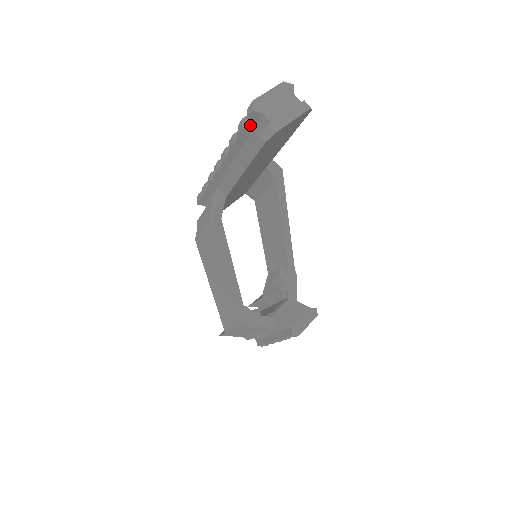
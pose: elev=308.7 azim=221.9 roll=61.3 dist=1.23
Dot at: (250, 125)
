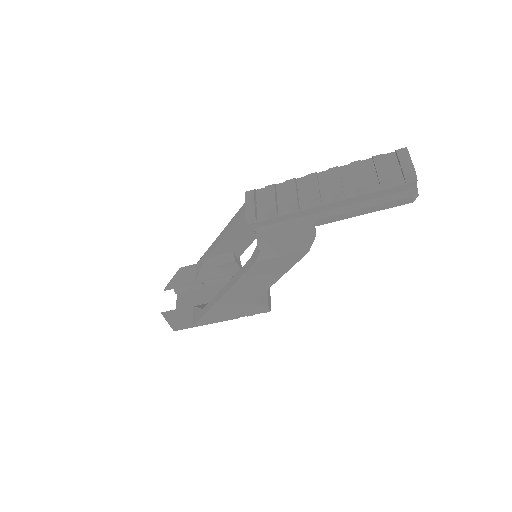
Dot at: (399, 186)
